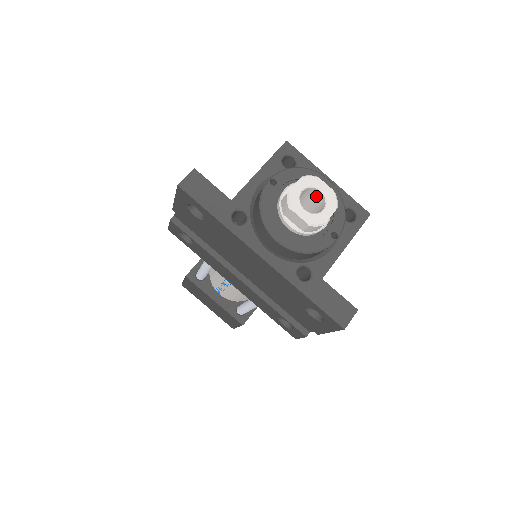
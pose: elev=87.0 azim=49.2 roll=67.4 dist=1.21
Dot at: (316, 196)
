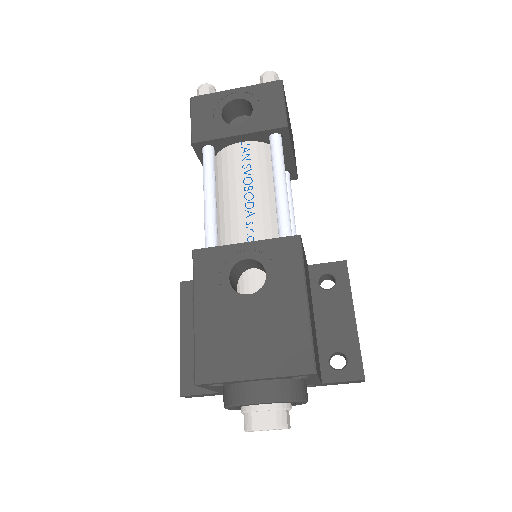
Dot at: (265, 417)
